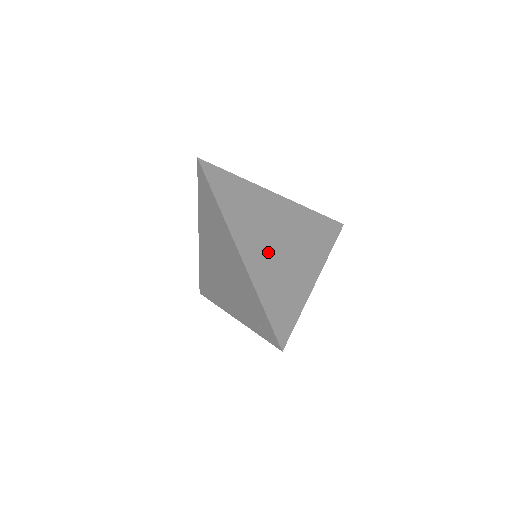
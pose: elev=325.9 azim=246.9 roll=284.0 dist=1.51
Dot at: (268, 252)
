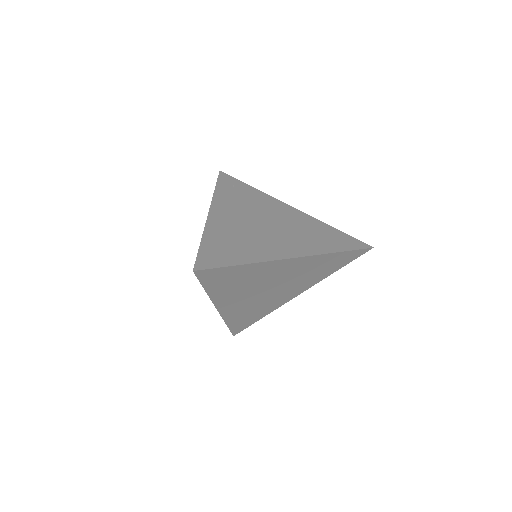
Dot at: (251, 300)
